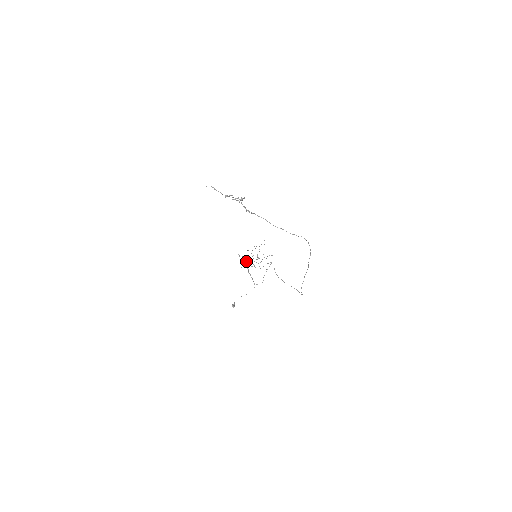
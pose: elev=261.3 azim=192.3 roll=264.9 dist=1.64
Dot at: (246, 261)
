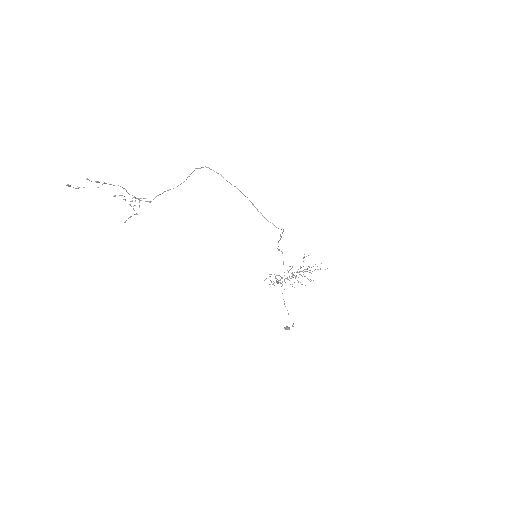
Dot at: occluded
